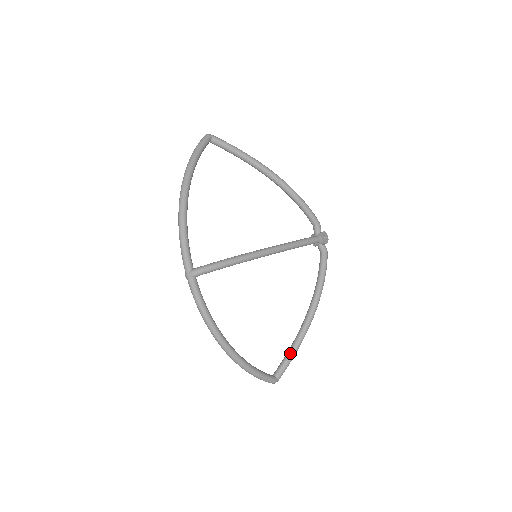
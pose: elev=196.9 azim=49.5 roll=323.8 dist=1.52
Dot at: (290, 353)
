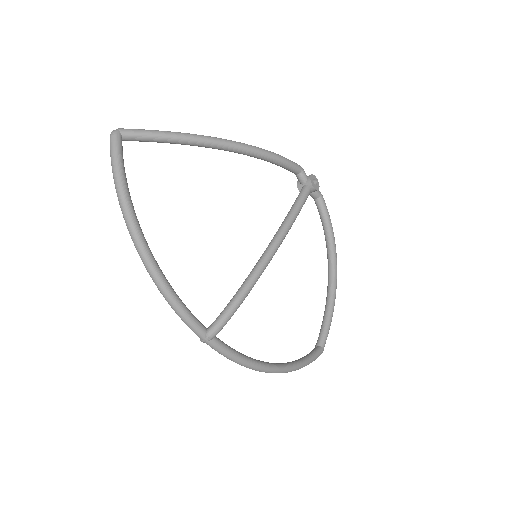
Dot at: (327, 320)
